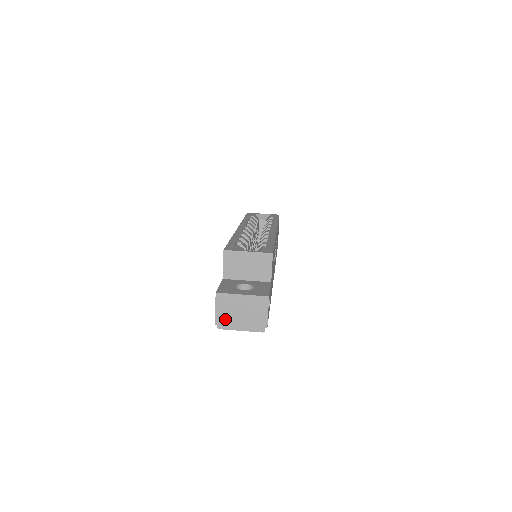
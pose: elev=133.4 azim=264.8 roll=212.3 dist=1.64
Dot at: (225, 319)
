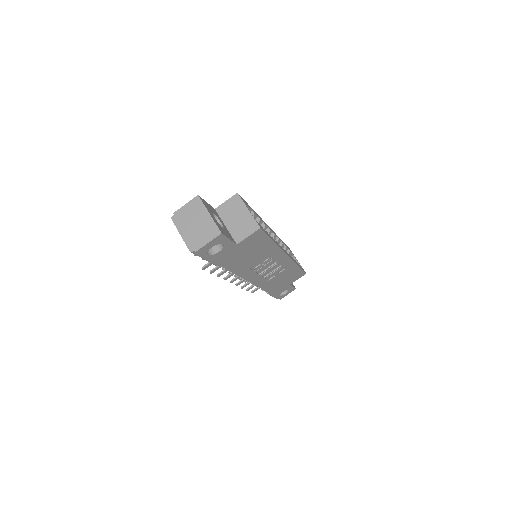
Dot at: (182, 217)
